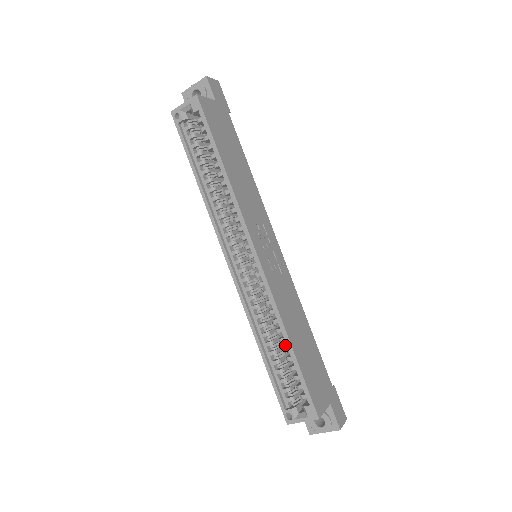
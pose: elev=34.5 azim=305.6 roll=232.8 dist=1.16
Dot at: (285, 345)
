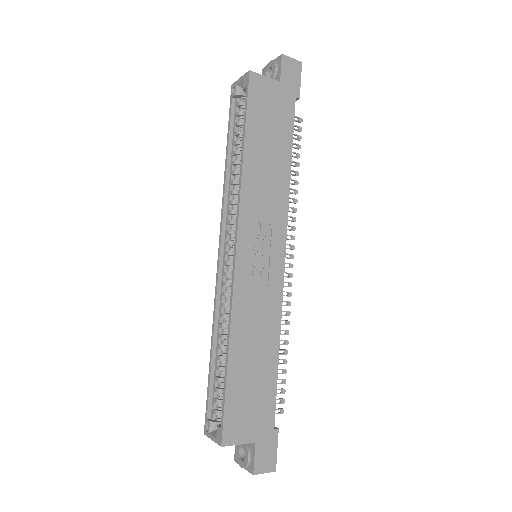
Dot at: occluded
